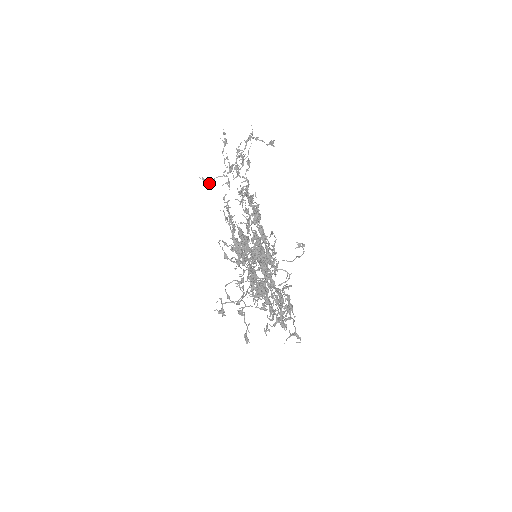
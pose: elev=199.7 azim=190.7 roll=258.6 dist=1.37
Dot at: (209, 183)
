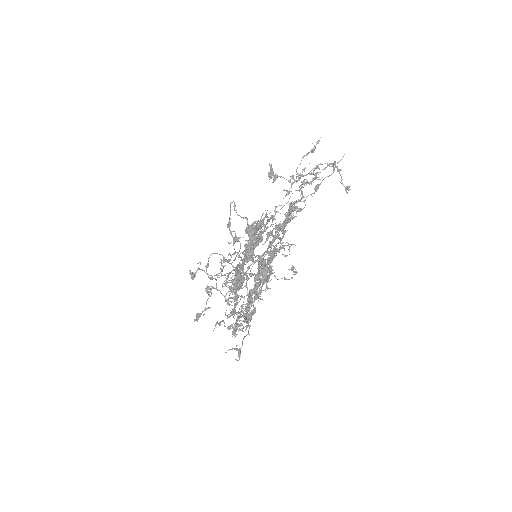
Dot at: (273, 175)
